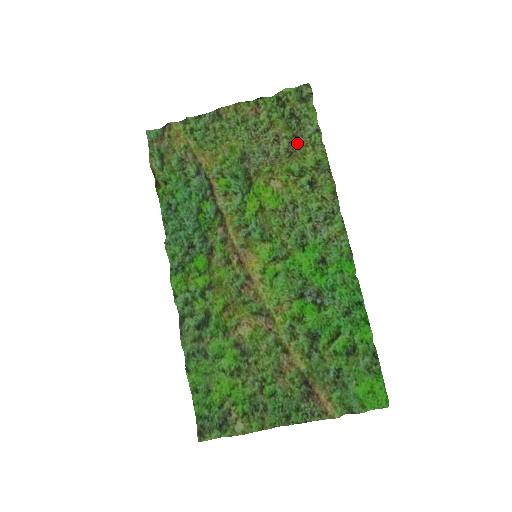
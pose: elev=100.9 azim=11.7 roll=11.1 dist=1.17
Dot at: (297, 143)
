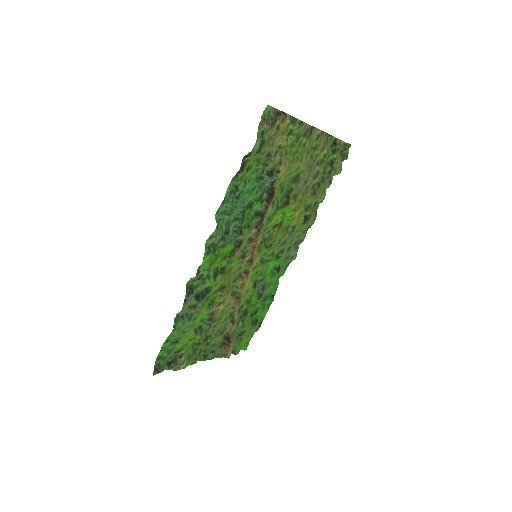
Dot at: (321, 187)
